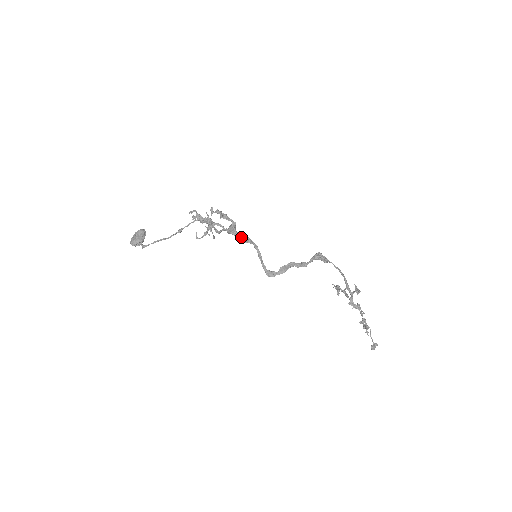
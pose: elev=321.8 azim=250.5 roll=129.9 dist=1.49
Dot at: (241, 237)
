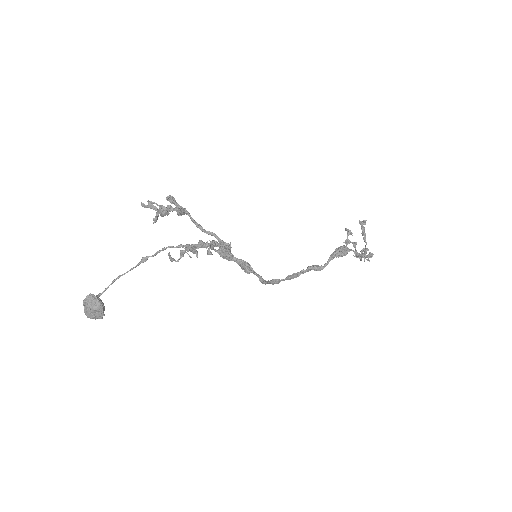
Dot at: (240, 266)
